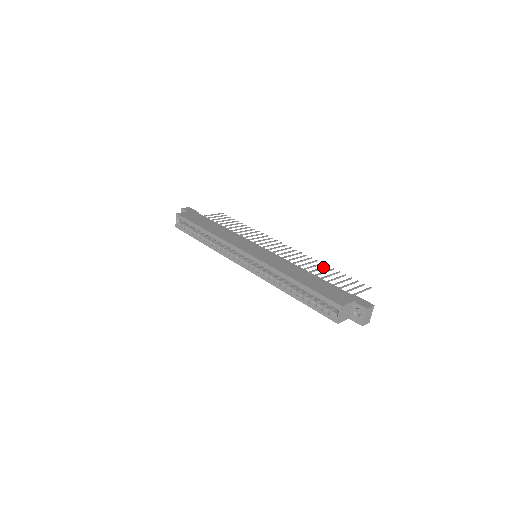
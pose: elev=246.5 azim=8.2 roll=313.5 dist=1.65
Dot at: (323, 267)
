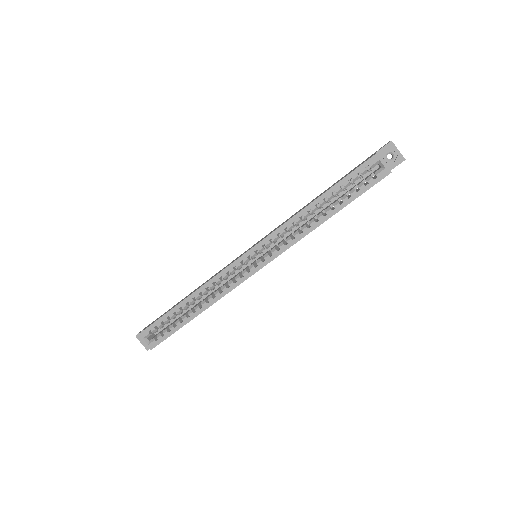
Dot at: occluded
